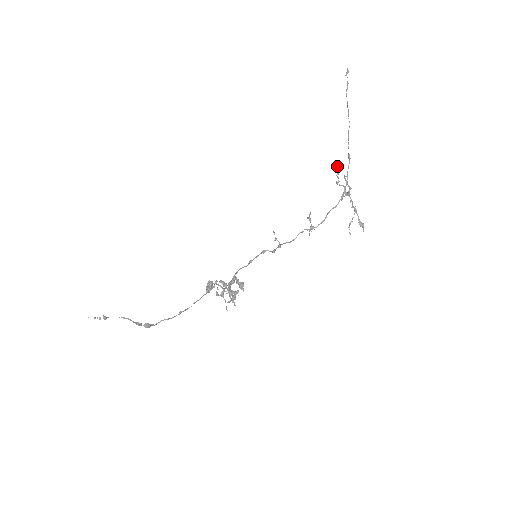
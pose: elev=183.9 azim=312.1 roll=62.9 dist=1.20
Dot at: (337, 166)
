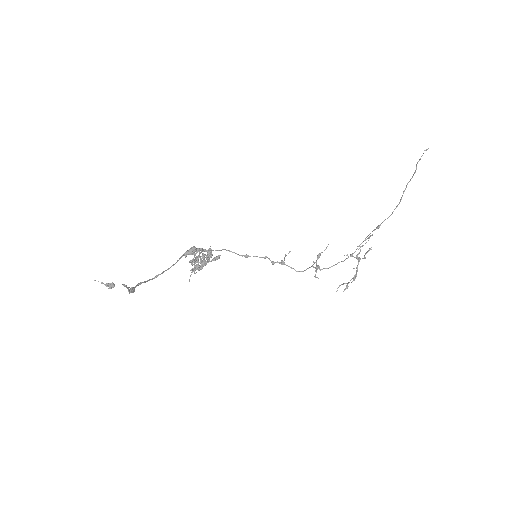
Dot at: (372, 235)
